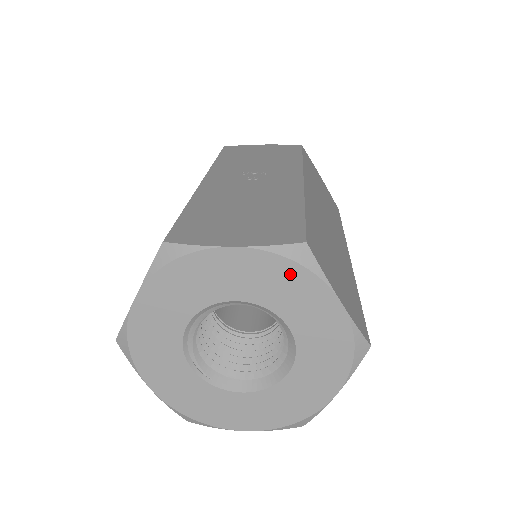
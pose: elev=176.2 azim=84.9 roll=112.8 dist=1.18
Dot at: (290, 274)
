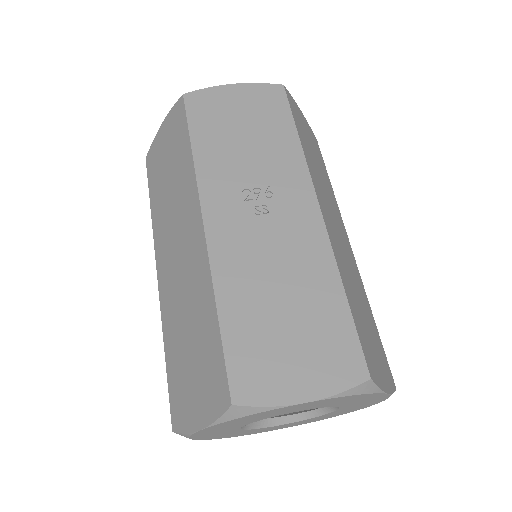
Dot at: (352, 398)
